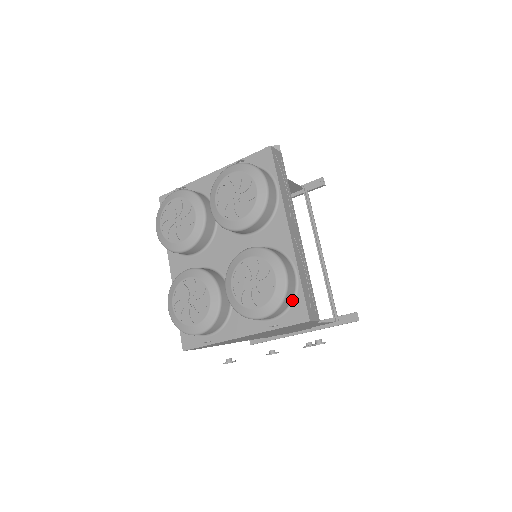
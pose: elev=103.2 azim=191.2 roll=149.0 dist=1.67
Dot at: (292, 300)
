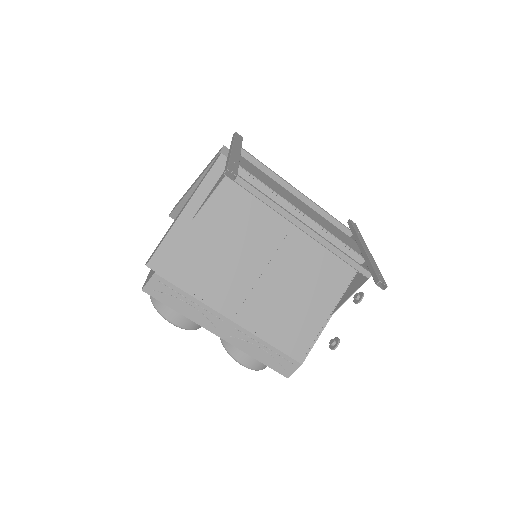
Dot at: occluded
